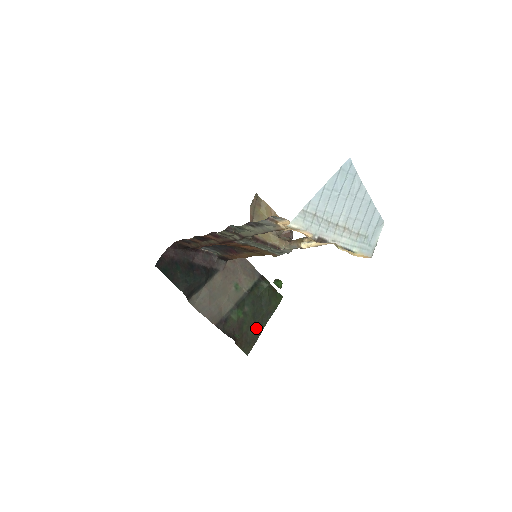
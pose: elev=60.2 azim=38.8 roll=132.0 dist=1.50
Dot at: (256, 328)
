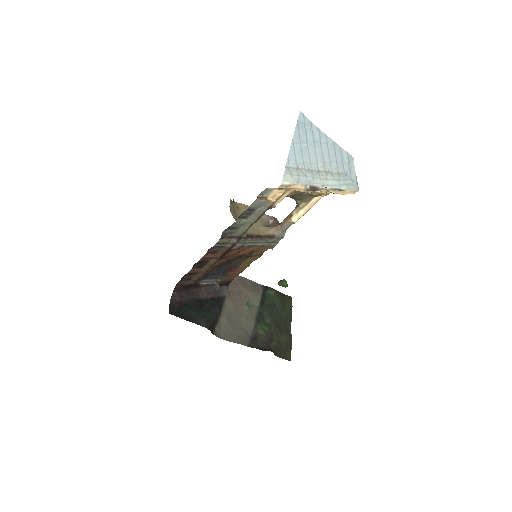
Dot at: (285, 334)
